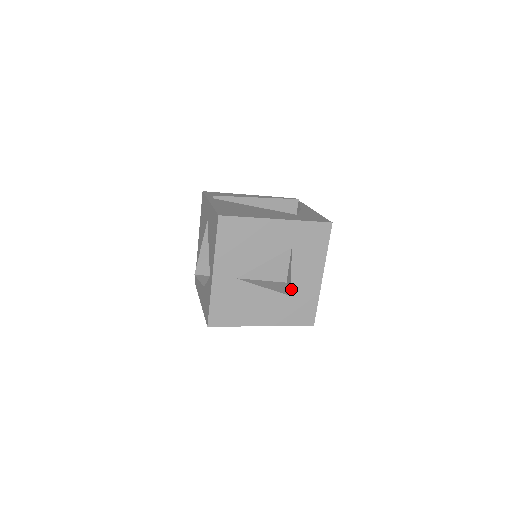
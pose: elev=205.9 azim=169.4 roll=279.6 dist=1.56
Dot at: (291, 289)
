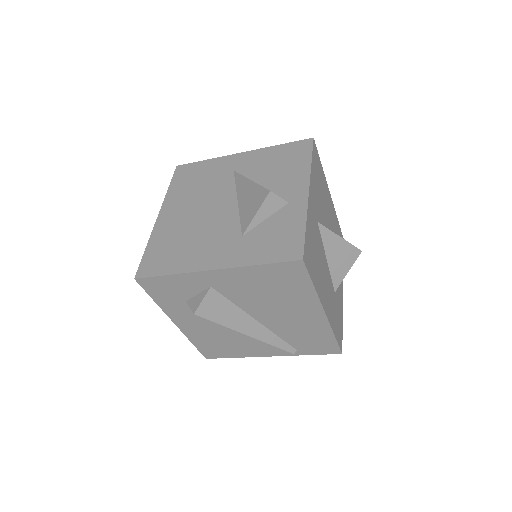
Dot at: occluded
